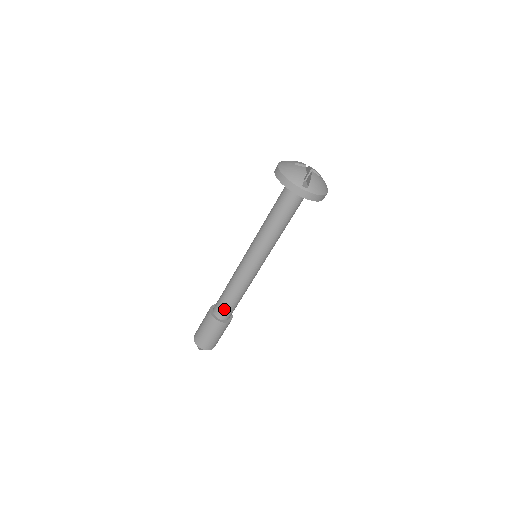
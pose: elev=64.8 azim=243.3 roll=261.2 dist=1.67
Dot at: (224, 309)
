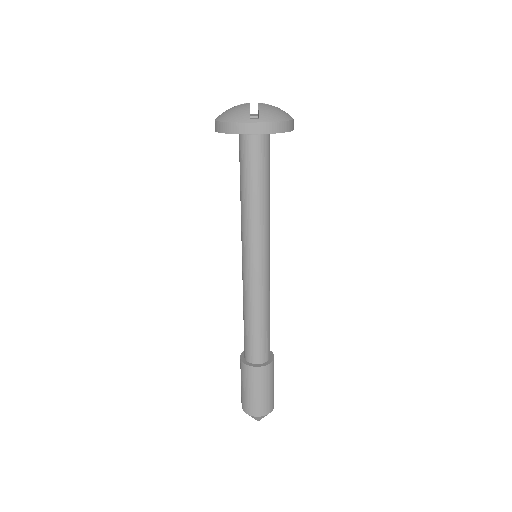
Dot at: (254, 347)
